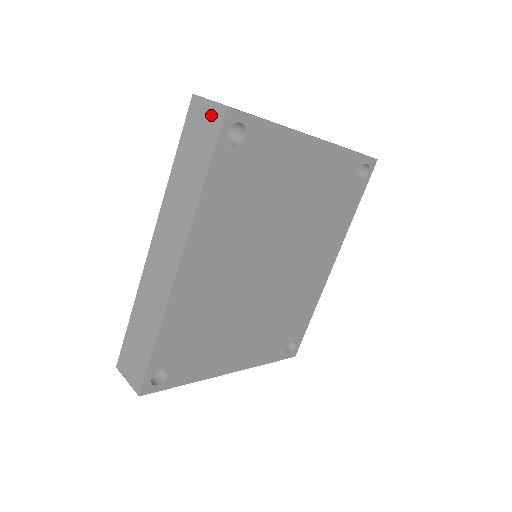
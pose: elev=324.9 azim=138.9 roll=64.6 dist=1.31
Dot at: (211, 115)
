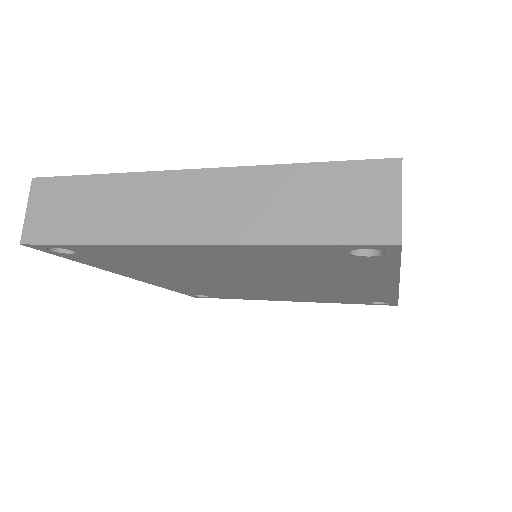
Dot at: occluded
